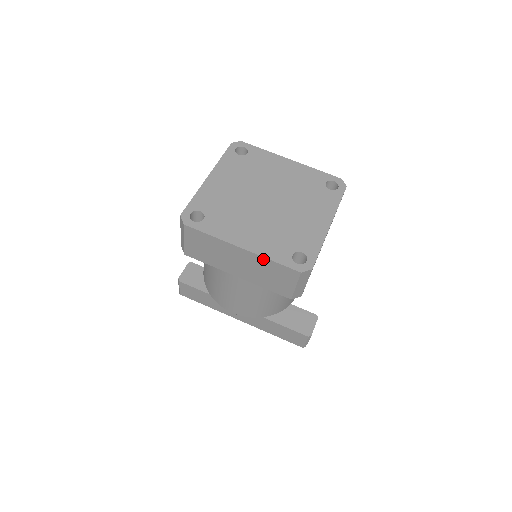
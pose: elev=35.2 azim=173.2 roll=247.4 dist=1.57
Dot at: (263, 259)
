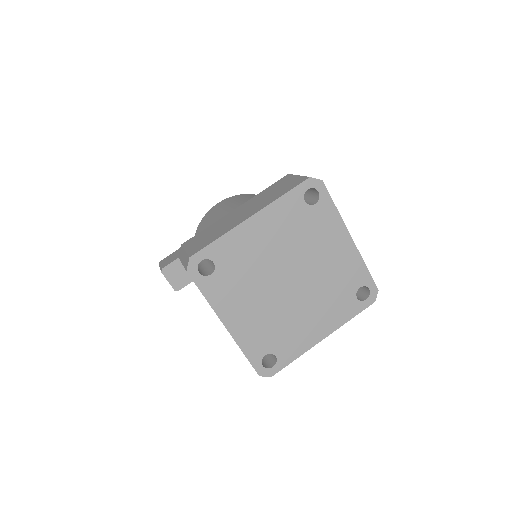
Dot at: (342, 324)
